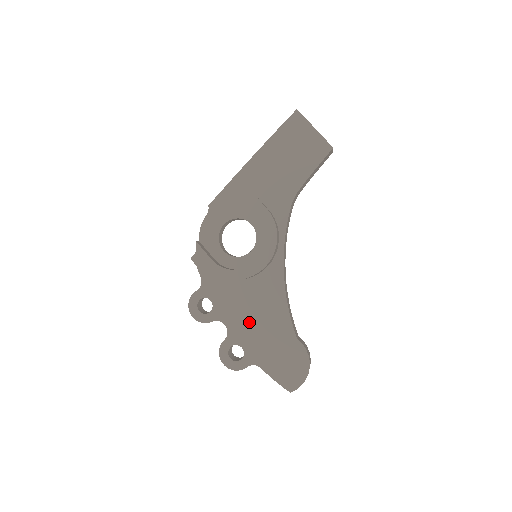
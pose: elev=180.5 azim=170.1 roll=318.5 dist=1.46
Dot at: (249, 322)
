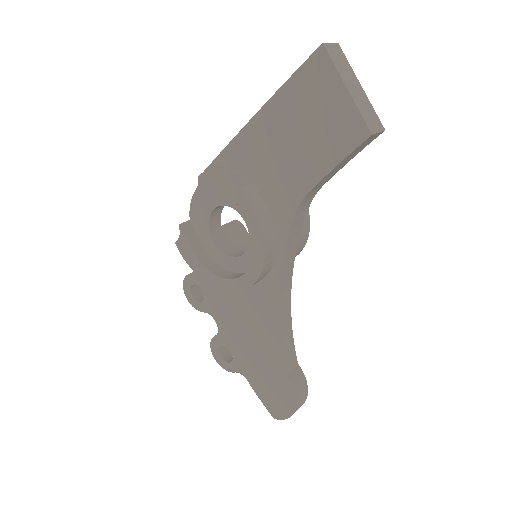
Dot at: (238, 331)
